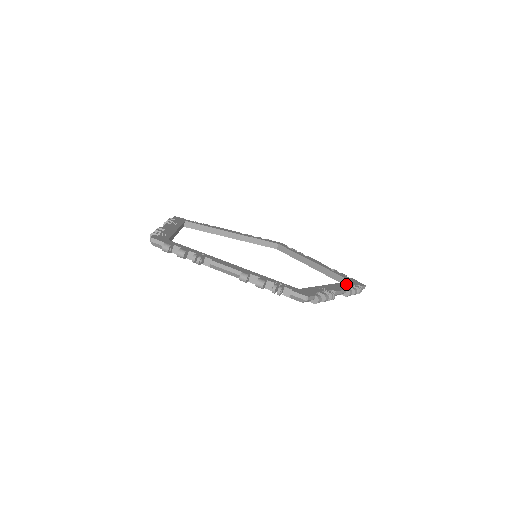
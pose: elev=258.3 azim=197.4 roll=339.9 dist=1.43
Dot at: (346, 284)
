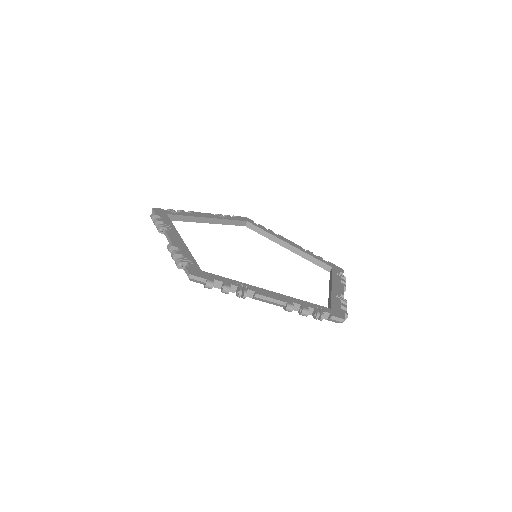
Dot at: (305, 303)
